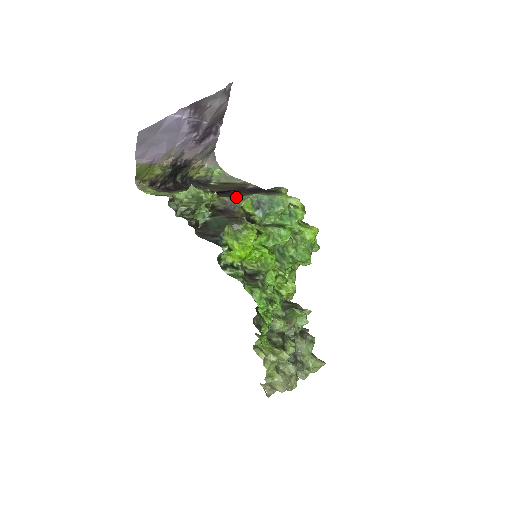
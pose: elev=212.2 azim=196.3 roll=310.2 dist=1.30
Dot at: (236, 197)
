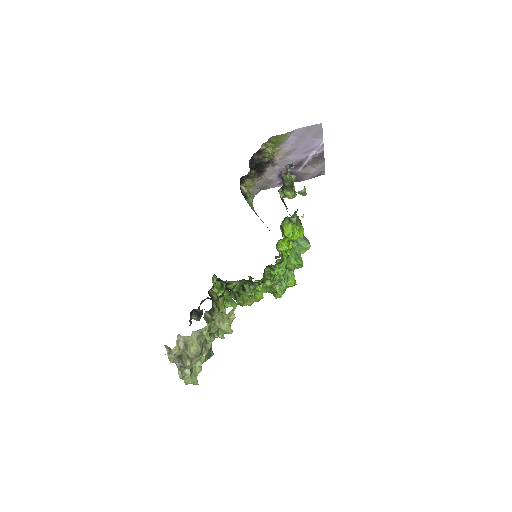
Dot at: occluded
